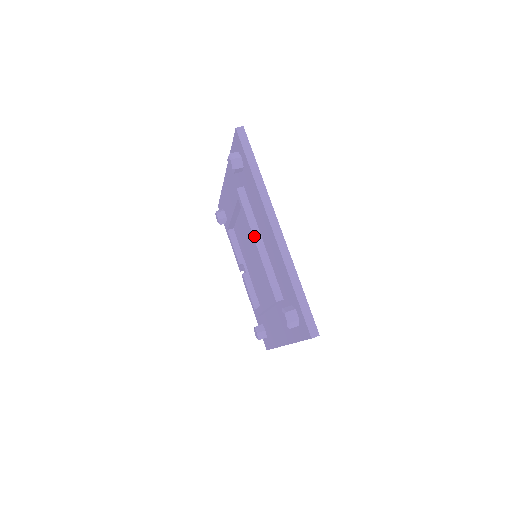
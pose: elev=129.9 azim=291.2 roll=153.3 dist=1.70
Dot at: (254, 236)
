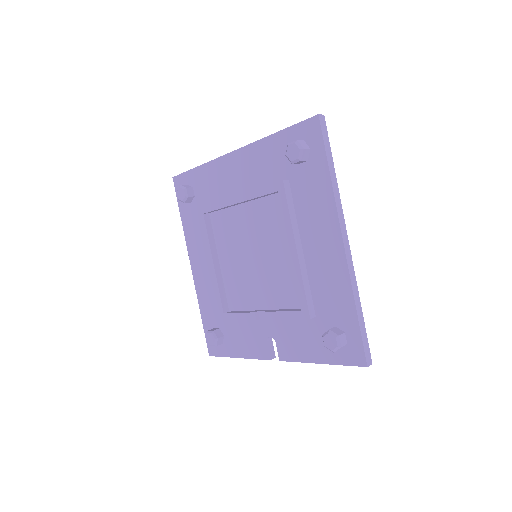
Dot at: (231, 197)
